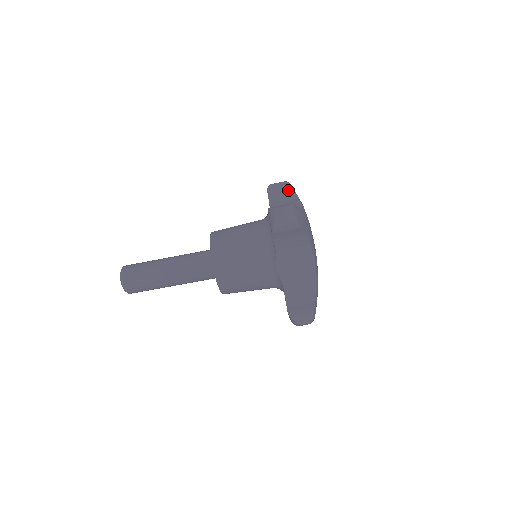
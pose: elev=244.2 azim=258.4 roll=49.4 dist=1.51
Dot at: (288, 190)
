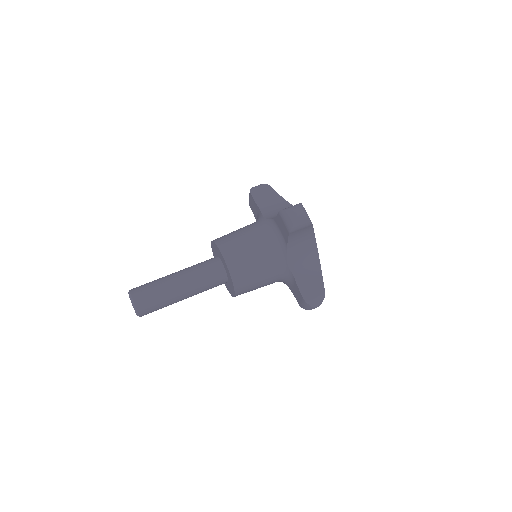
Dot at: occluded
